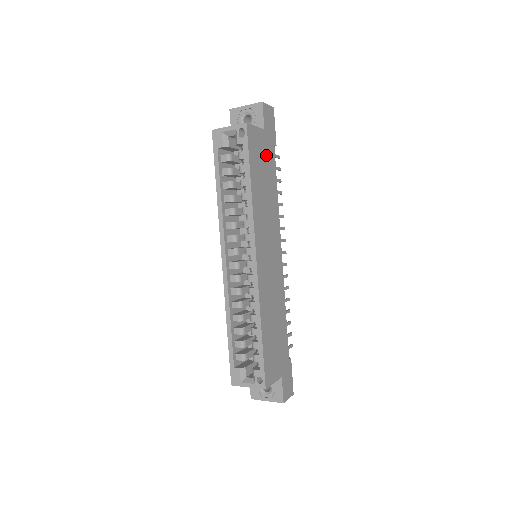
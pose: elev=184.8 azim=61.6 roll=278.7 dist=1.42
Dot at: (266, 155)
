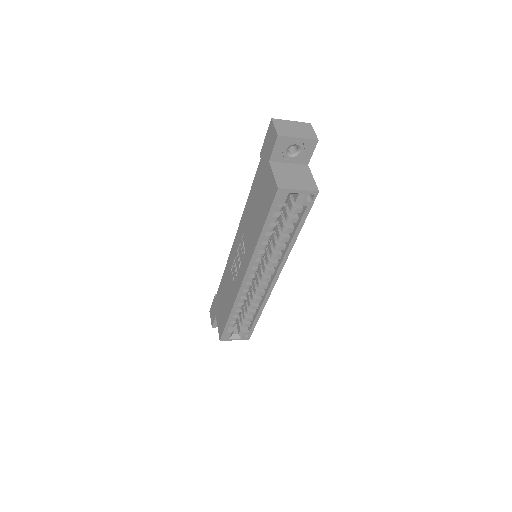
Dot at: occluded
